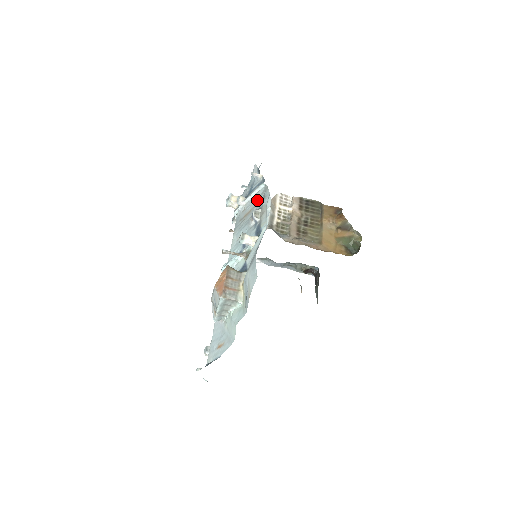
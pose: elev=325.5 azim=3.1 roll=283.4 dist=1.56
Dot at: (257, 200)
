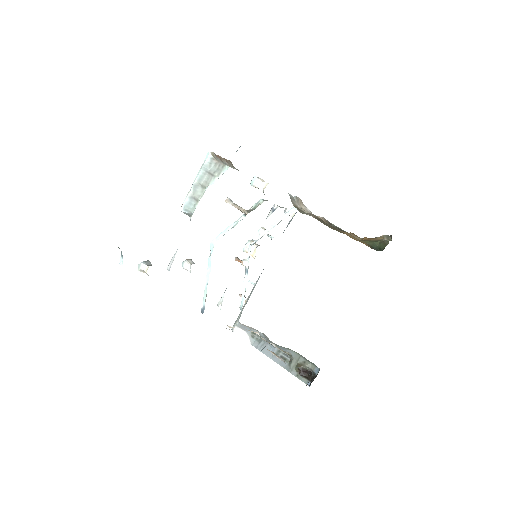
Dot at: occluded
